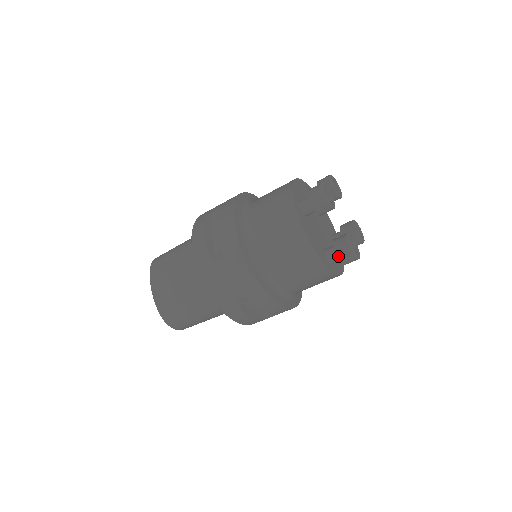
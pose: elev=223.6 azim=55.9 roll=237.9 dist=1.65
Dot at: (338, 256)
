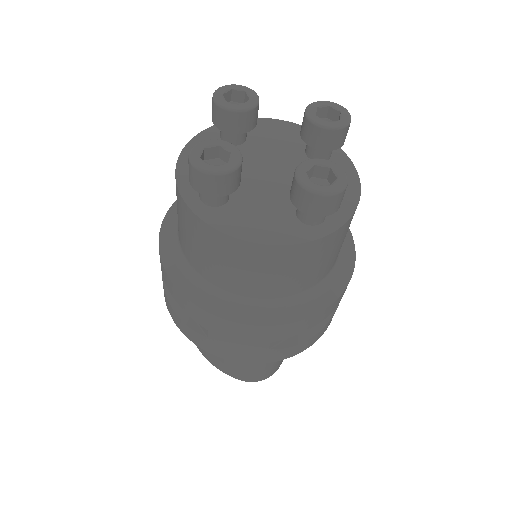
Dot at: (313, 215)
